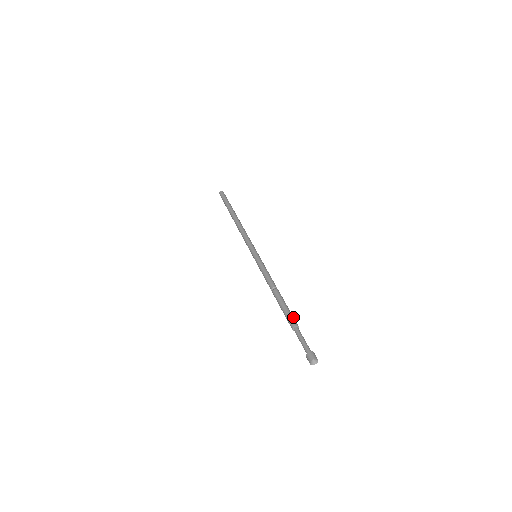
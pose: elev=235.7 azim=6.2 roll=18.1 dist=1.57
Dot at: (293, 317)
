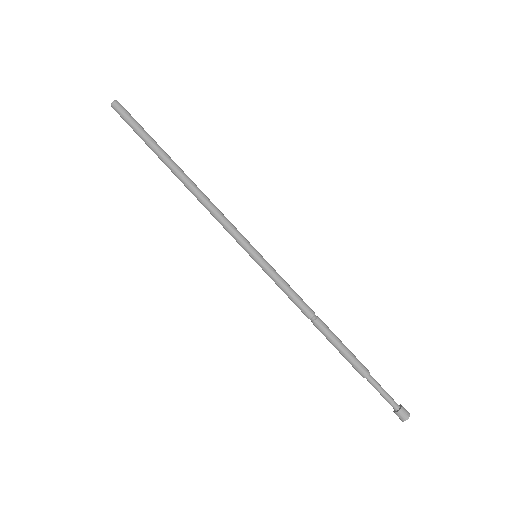
Dot at: occluded
